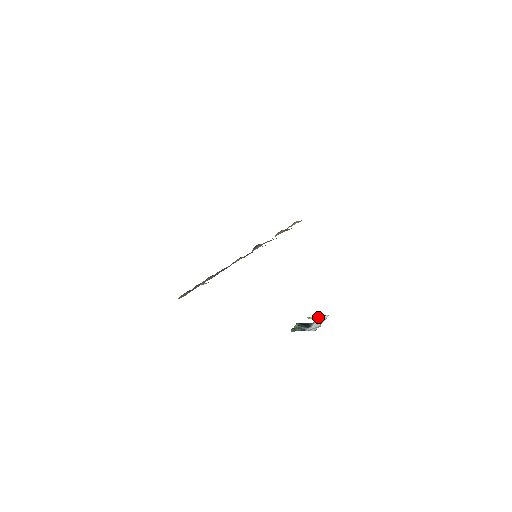
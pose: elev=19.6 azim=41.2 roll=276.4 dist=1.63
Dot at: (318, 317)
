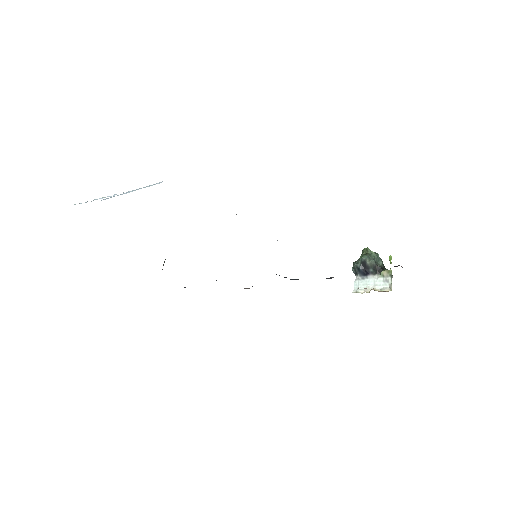
Dot at: (385, 275)
